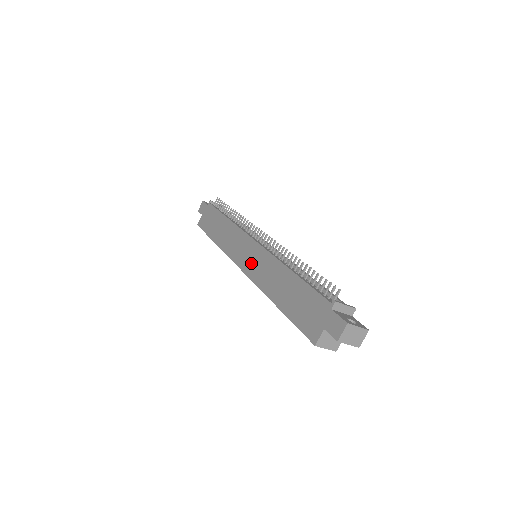
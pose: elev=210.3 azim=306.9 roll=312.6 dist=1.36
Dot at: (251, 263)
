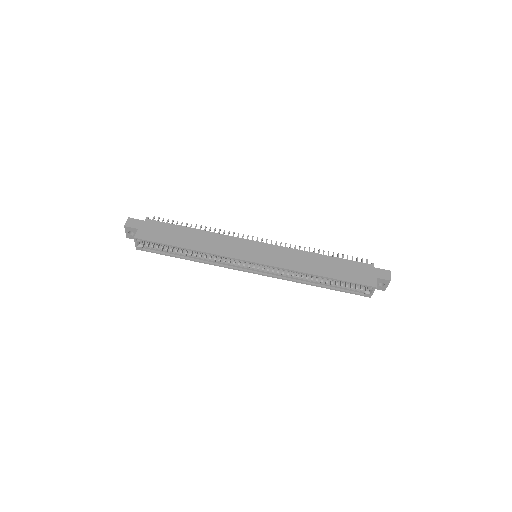
Dot at: (269, 256)
